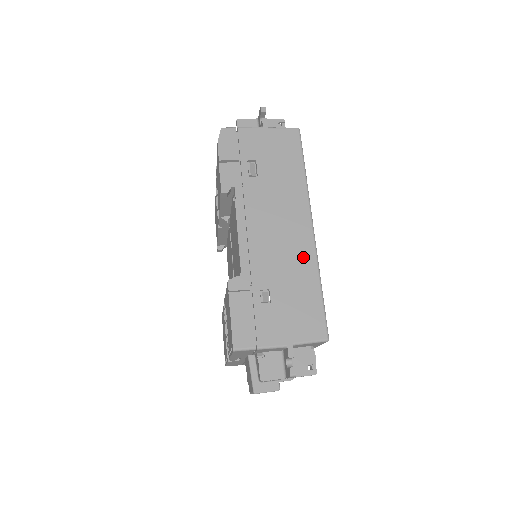
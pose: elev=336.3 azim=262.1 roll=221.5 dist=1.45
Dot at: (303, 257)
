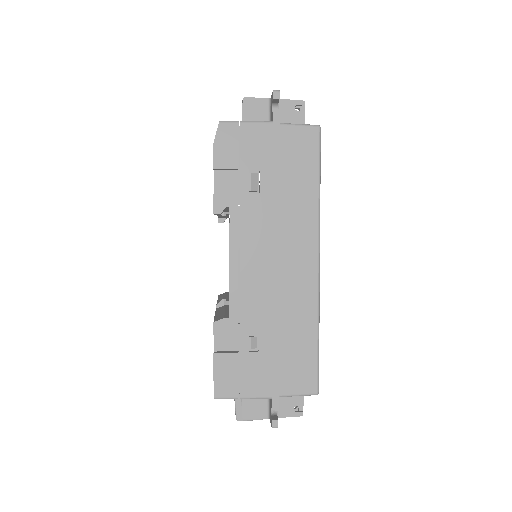
Dot at: (302, 300)
